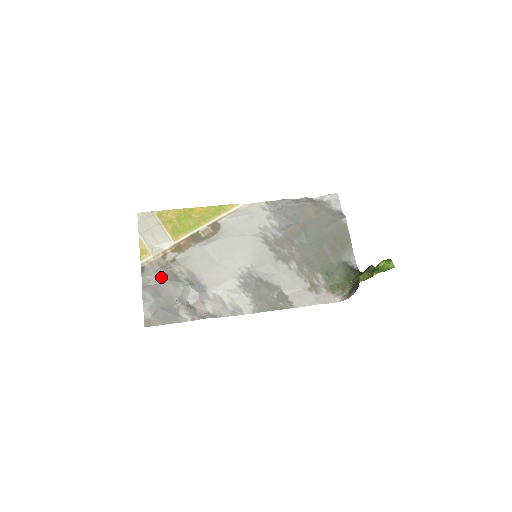
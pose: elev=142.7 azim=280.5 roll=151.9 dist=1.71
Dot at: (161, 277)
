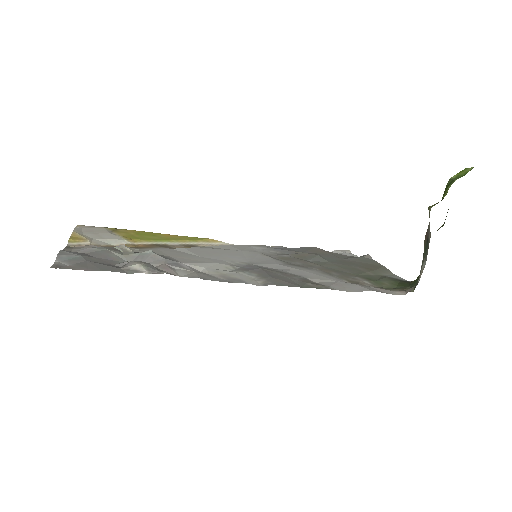
Dot at: (100, 248)
